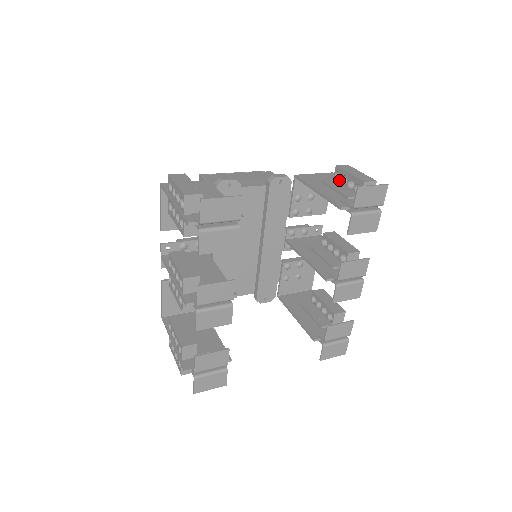
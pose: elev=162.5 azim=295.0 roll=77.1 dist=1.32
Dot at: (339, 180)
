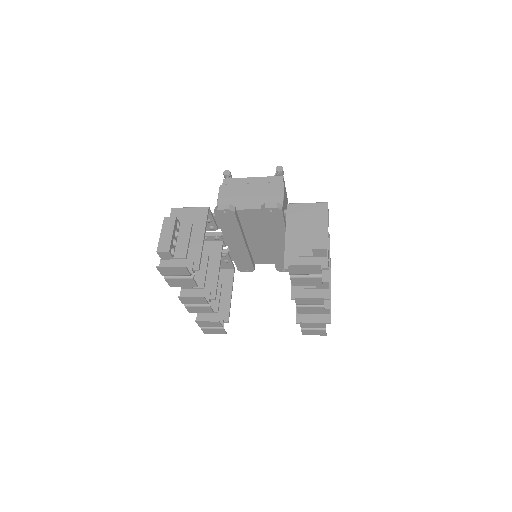
Dot at: occluded
